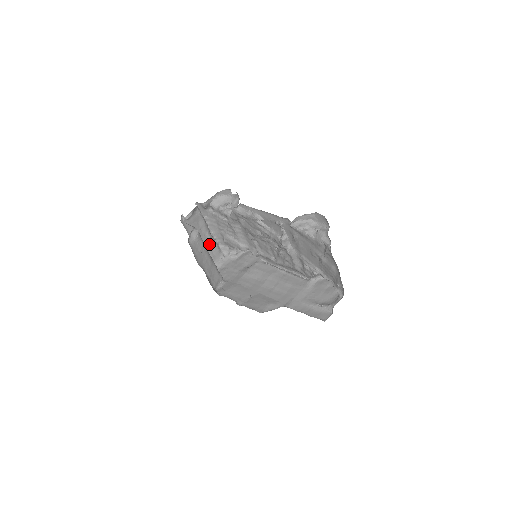
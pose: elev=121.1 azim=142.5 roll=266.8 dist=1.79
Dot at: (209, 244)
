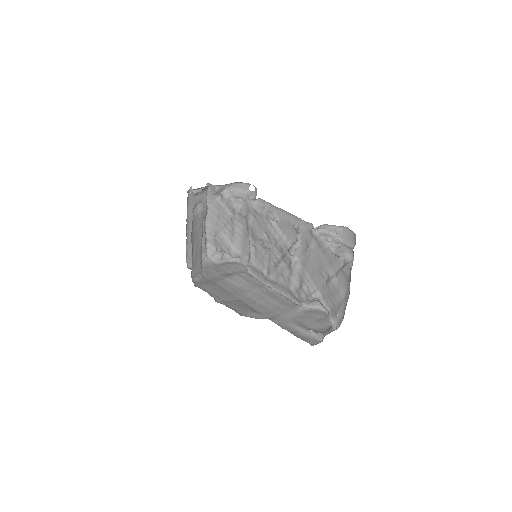
Dot at: occluded
